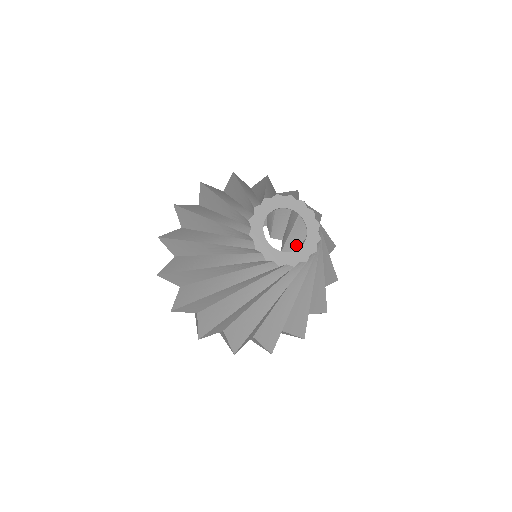
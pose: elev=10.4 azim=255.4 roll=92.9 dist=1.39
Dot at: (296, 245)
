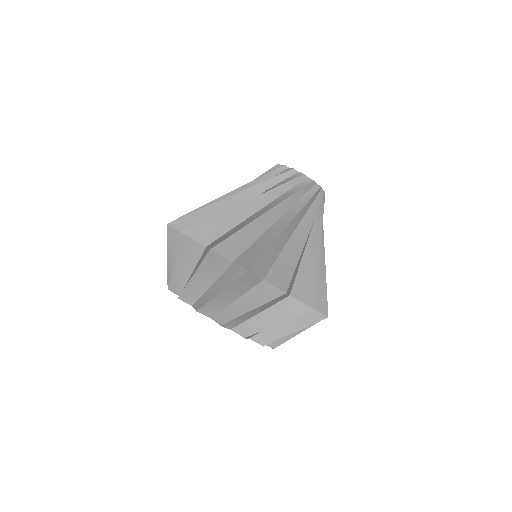
Dot at: occluded
